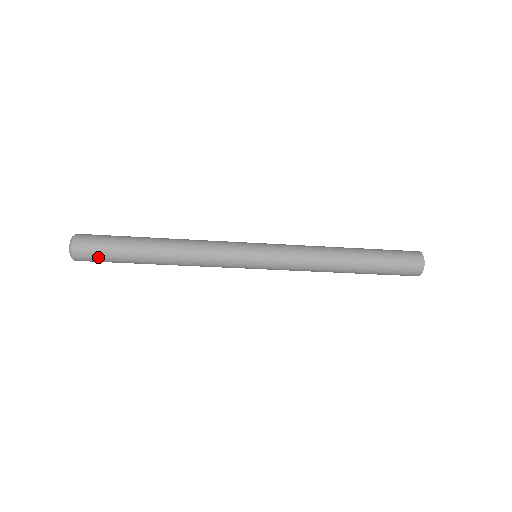
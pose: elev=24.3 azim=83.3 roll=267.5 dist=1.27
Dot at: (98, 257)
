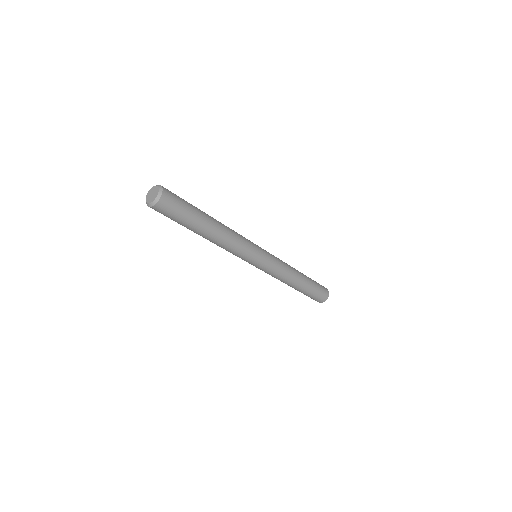
Dot at: (172, 214)
